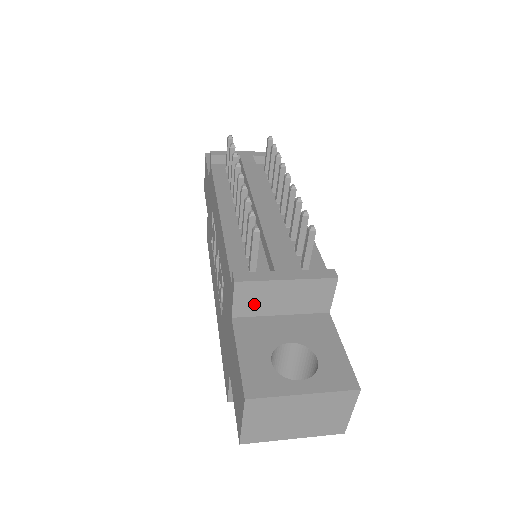
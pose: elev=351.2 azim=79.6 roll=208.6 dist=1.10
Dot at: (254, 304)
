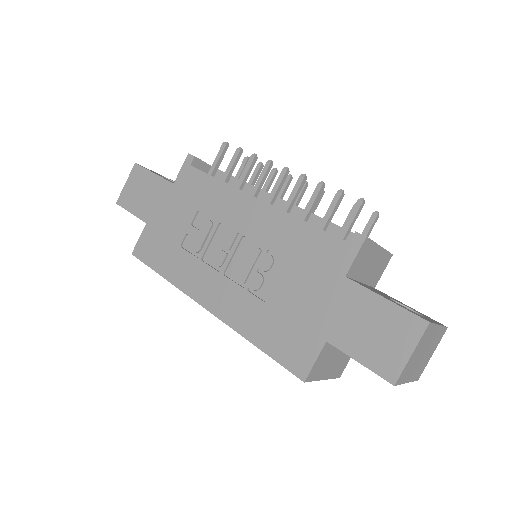
Dot at: (360, 265)
